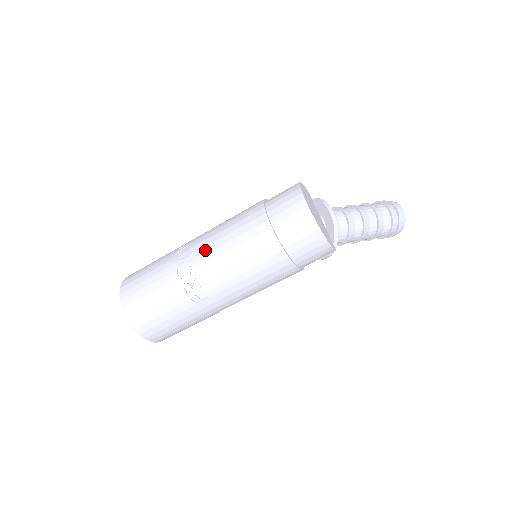
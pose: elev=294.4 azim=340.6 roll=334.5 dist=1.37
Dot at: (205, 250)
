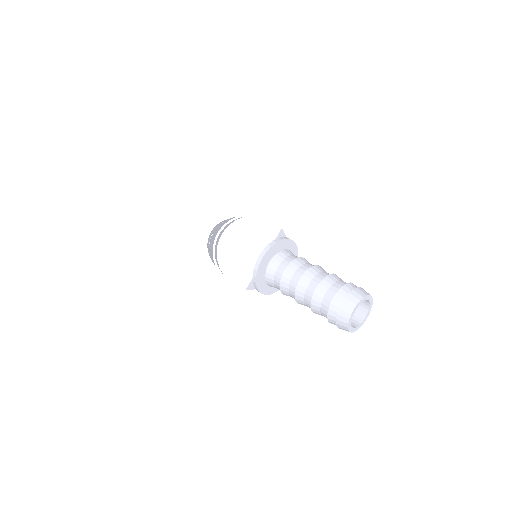
Dot at: occluded
